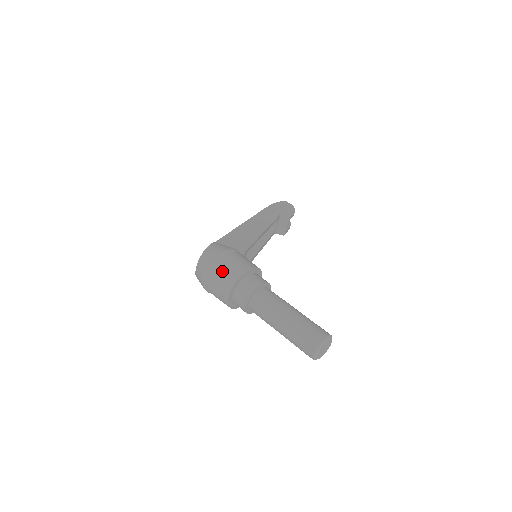
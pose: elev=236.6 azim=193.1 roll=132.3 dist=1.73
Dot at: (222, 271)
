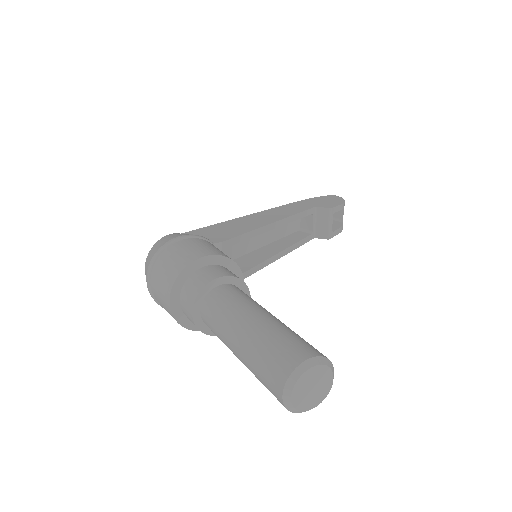
Dot at: (164, 264)
